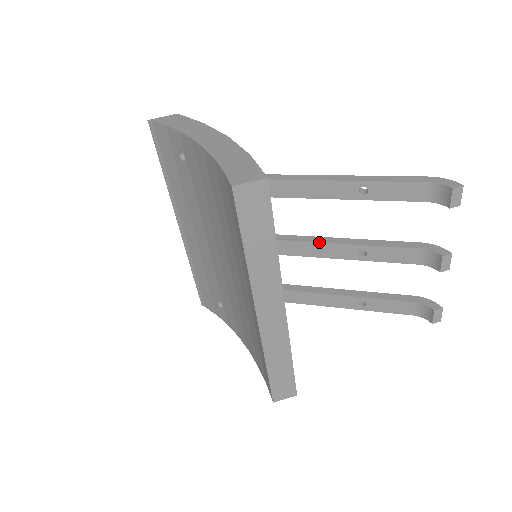
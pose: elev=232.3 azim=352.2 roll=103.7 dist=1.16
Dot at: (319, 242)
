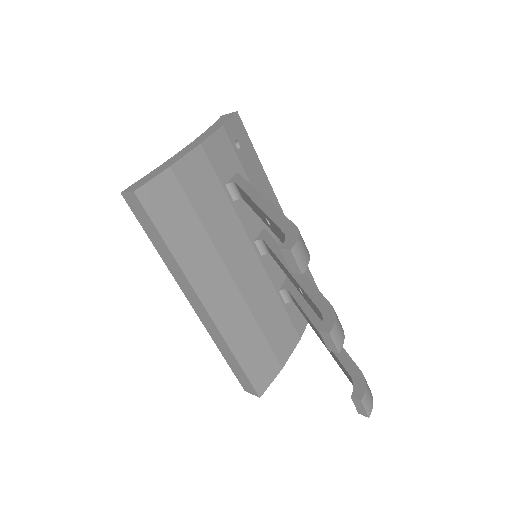
Dot at: (282, 263)
